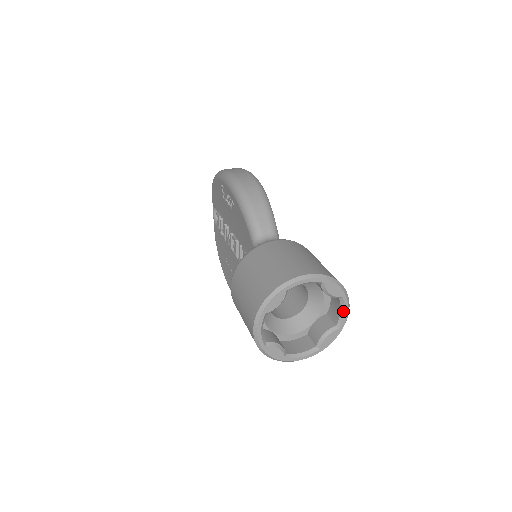
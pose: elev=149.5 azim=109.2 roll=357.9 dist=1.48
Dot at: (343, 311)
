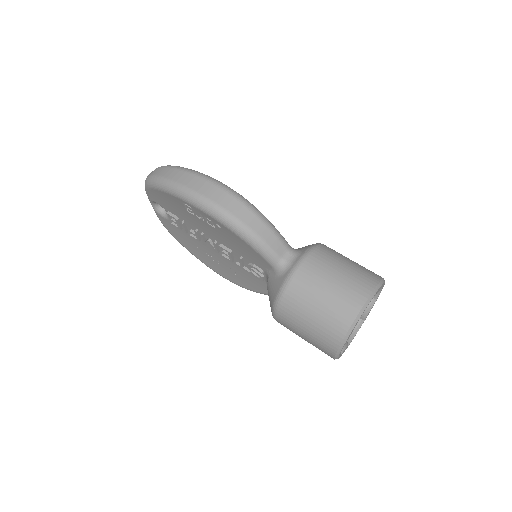
Dot at: (380, 290)
